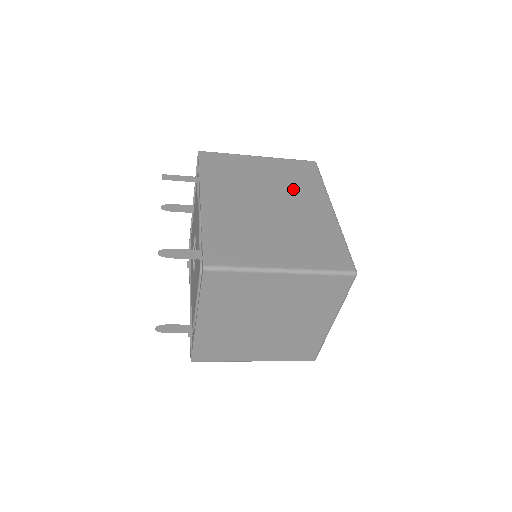
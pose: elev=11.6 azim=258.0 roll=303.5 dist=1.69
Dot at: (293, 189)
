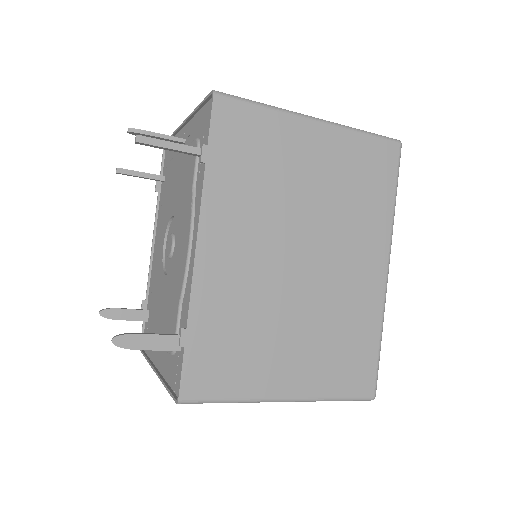
Dot at: (347, 219)
